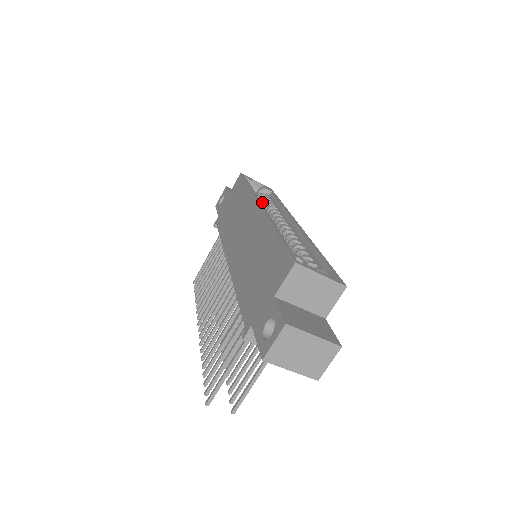
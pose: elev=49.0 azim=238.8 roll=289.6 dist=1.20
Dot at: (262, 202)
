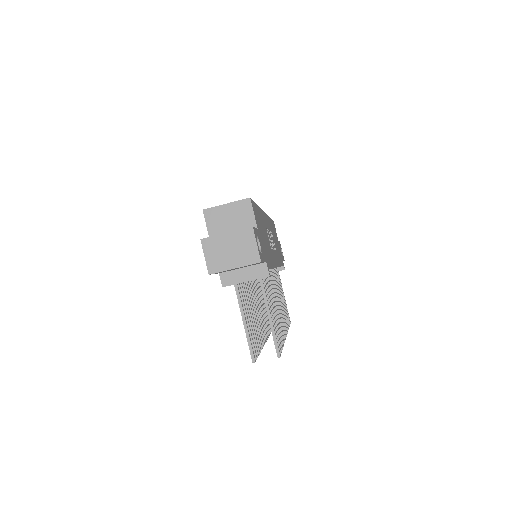
Dot at: occluded
